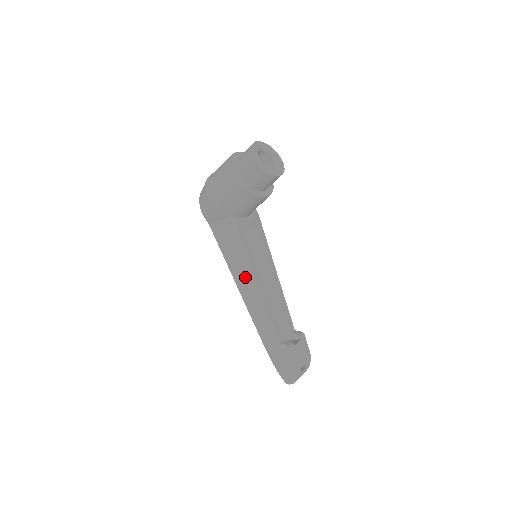
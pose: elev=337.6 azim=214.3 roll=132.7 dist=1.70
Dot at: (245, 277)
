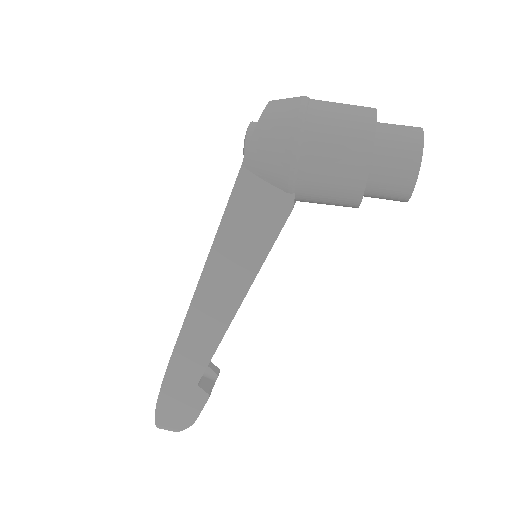
Dot at: (227, 281)
